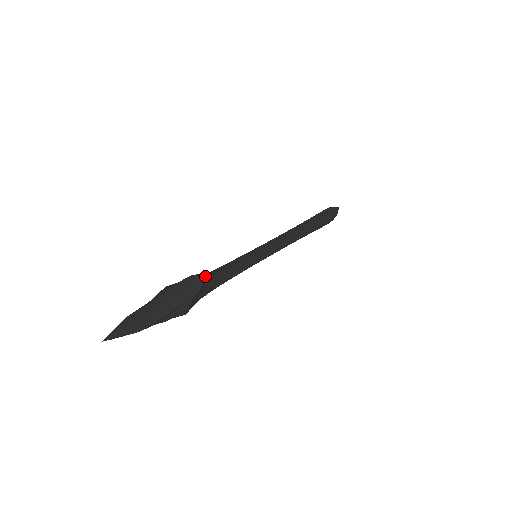
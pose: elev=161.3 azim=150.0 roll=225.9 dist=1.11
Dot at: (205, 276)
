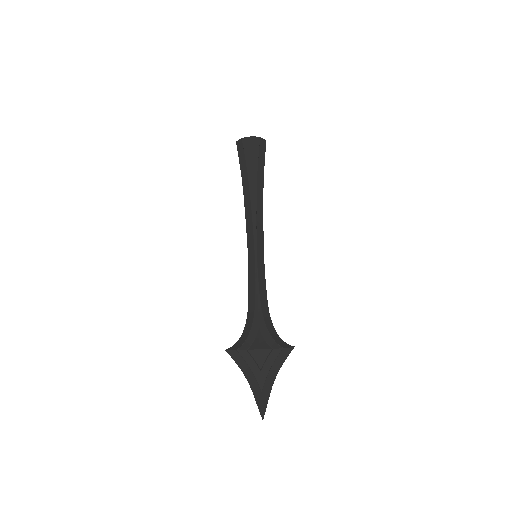
Dot at: (292, 348)
